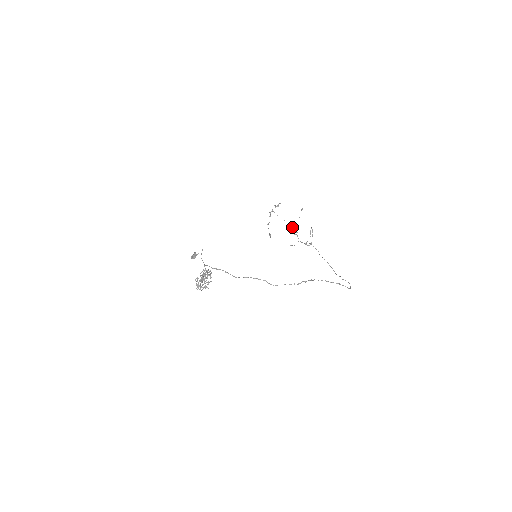
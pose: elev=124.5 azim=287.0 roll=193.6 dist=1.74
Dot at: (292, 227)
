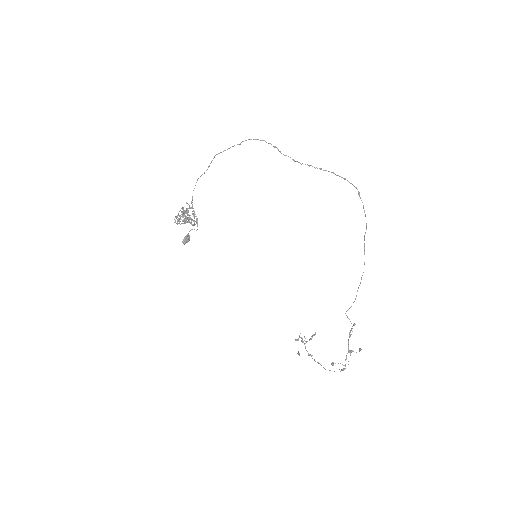
Dot at: occluded
